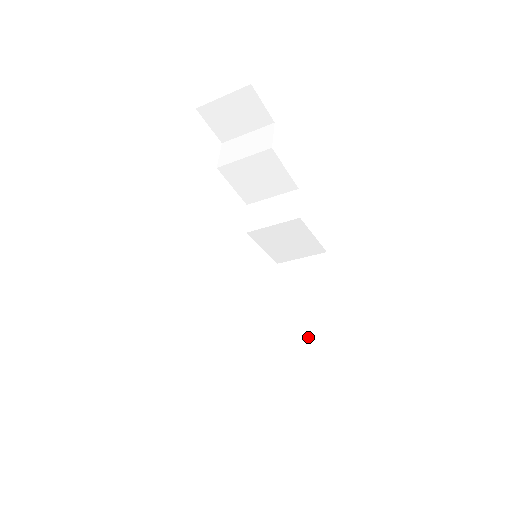
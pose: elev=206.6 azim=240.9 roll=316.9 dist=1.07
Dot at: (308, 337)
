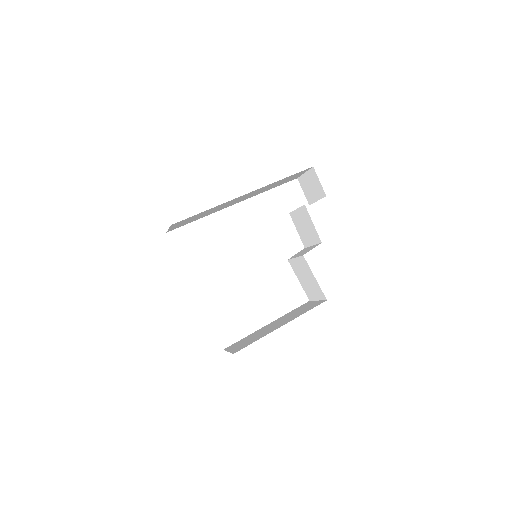
Dot at: (264, 332)
